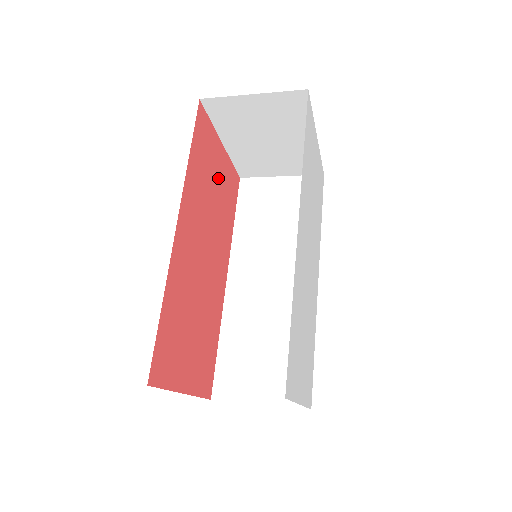
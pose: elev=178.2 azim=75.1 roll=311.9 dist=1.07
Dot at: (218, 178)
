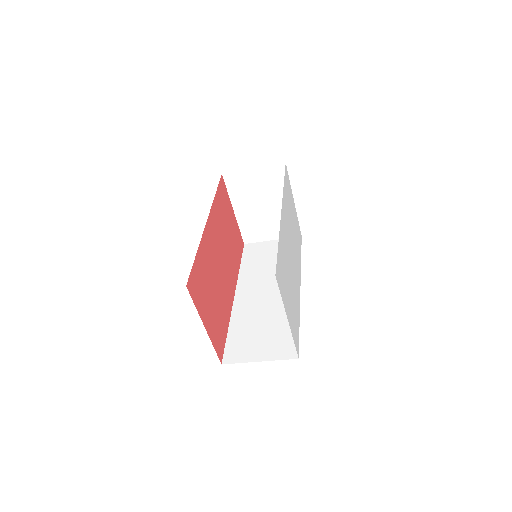
Dot at: (231, 227)
